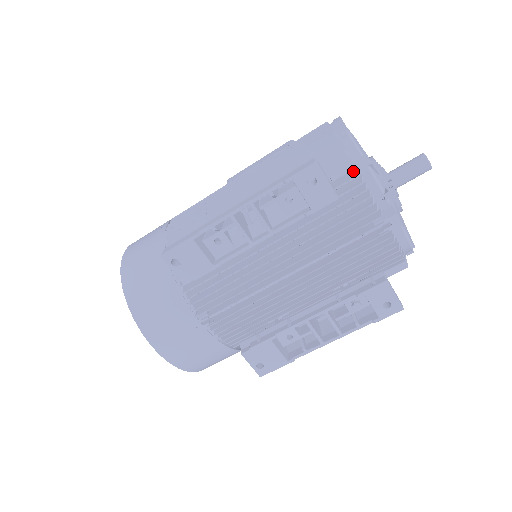
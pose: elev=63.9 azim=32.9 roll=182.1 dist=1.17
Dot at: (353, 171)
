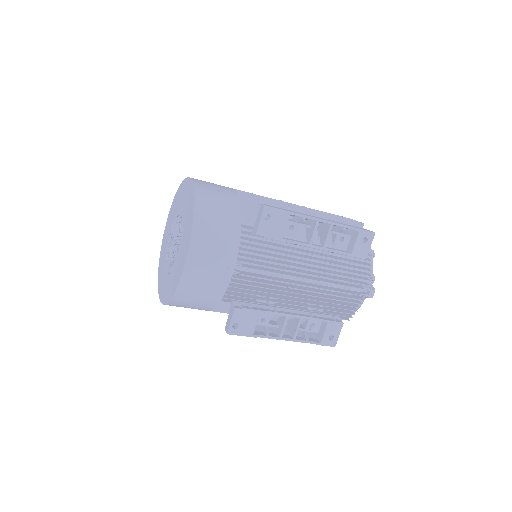
Dot at: occluded
